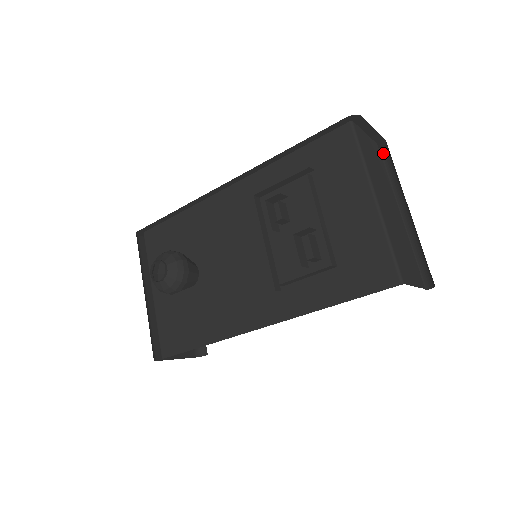
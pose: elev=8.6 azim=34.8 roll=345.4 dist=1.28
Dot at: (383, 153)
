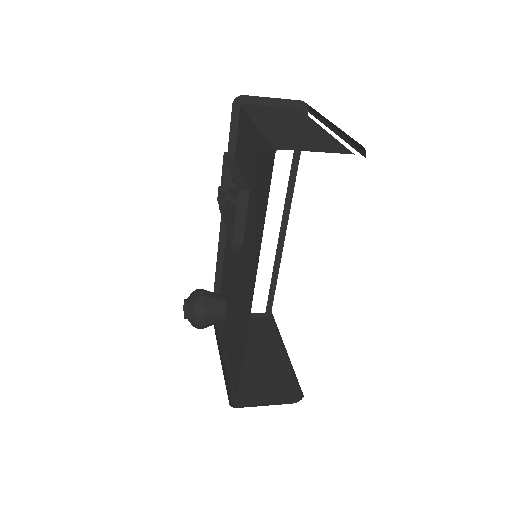
Dot at: (310, 111)
